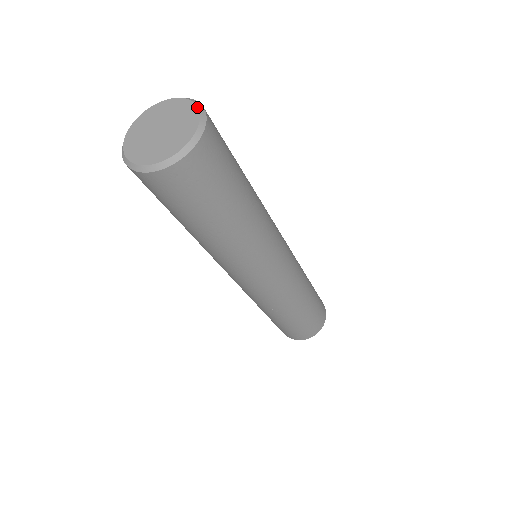
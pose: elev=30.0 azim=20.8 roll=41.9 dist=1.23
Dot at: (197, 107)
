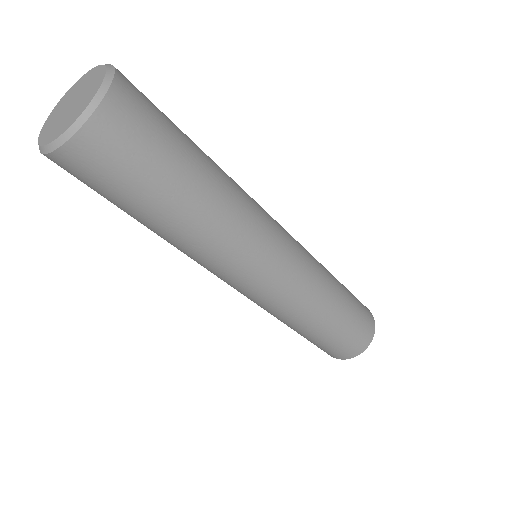
Dot at: (98, 65)
